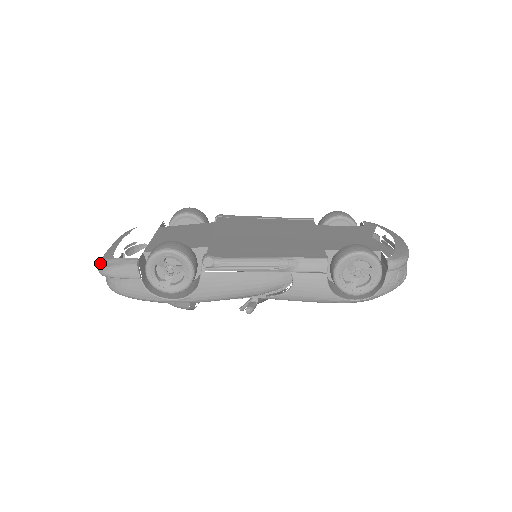
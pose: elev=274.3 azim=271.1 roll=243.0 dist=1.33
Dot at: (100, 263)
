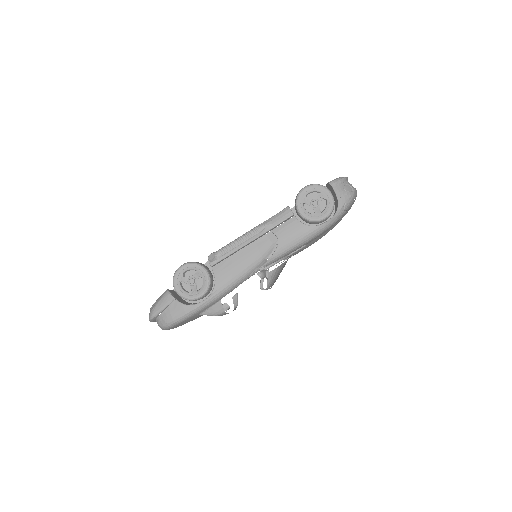
Dot at: occluded
